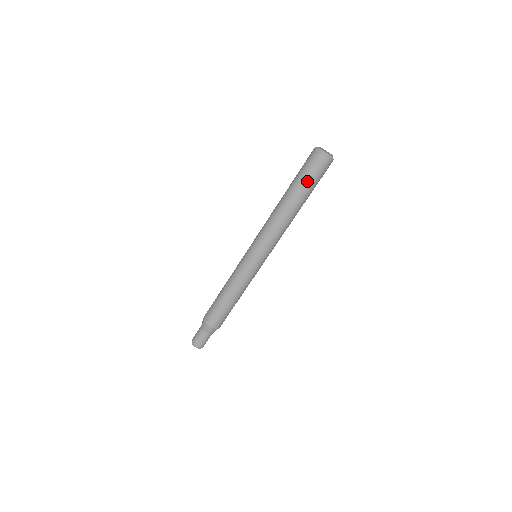
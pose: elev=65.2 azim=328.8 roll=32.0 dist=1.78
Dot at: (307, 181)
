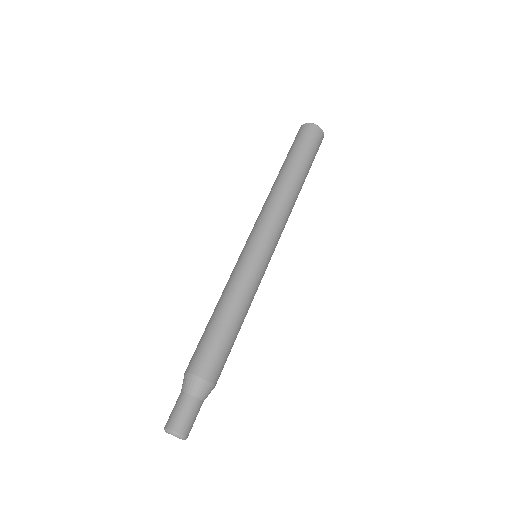
Dot at: (306, 151)
